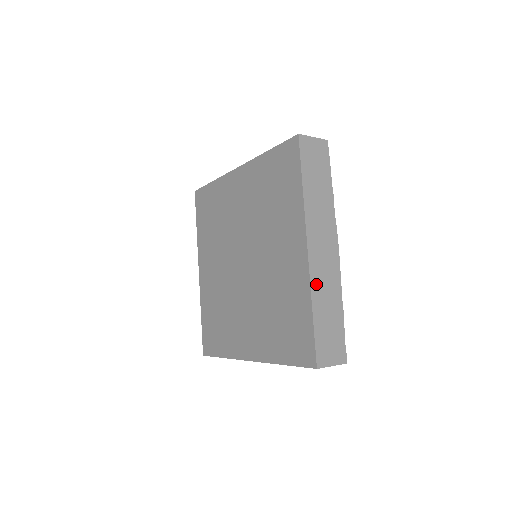
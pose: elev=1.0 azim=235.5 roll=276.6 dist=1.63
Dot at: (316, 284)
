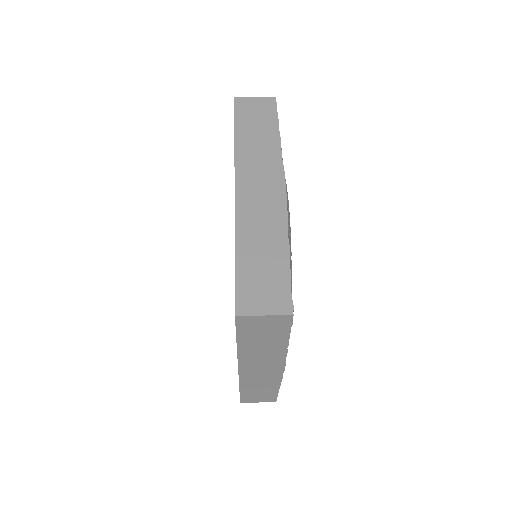
Dot at: (244, 222)
